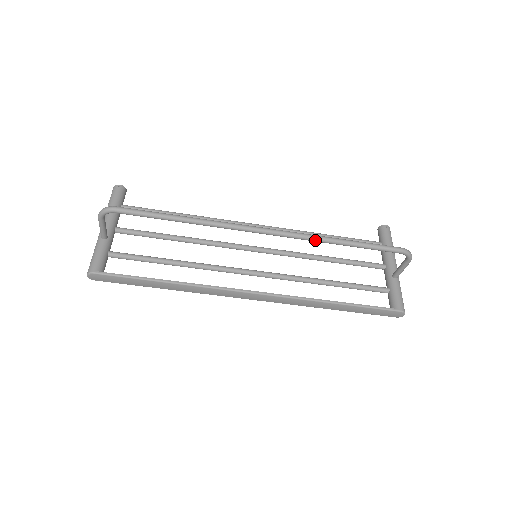
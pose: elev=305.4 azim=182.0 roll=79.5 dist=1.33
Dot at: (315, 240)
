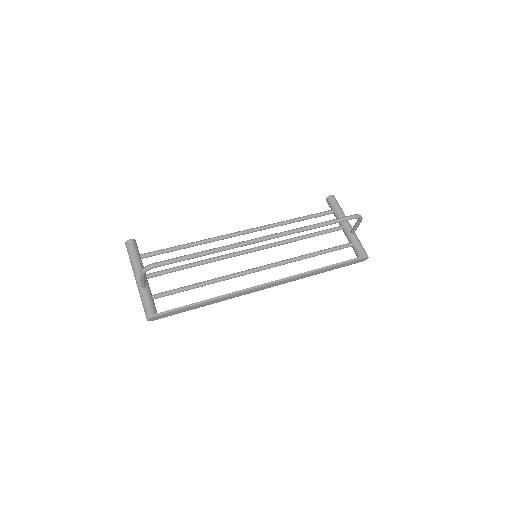
Dot at: (298, 232)
